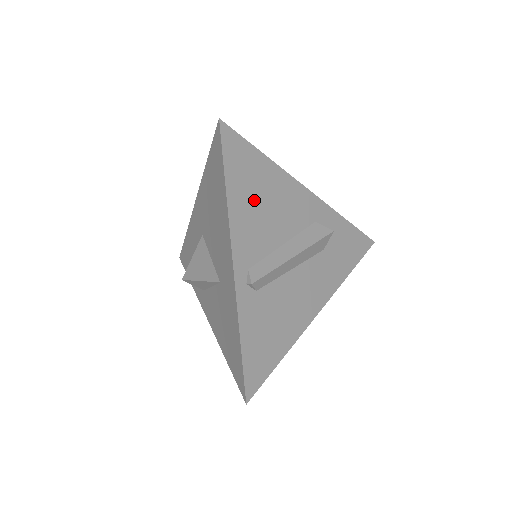
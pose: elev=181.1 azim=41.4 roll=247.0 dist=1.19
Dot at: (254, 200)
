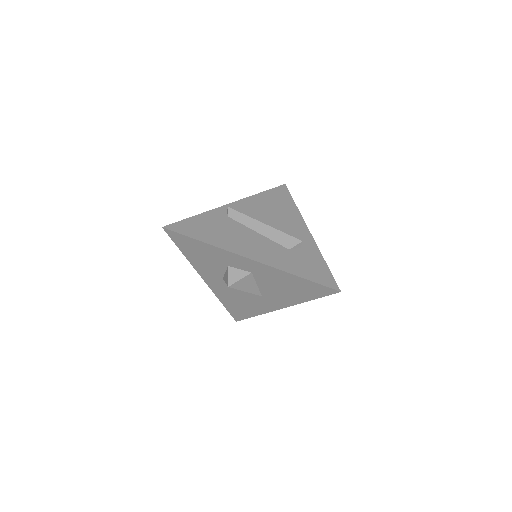
Dot at: (270, 205)
